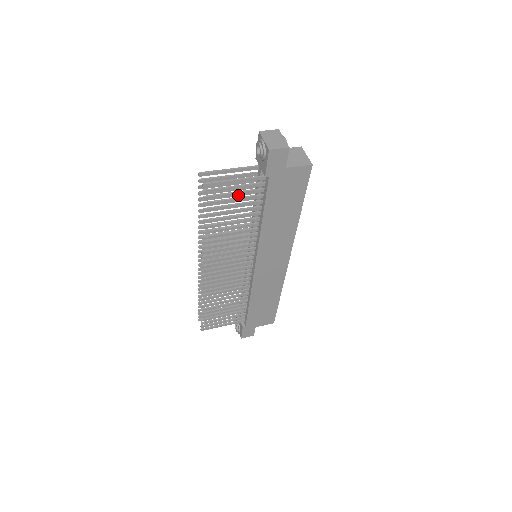
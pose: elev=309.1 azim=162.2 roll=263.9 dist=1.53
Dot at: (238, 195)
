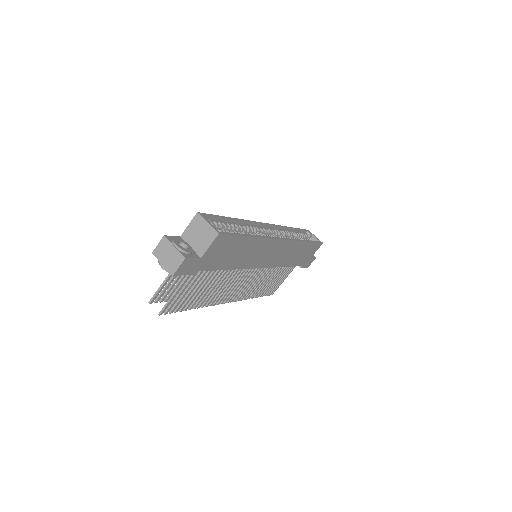
Dot at: (191, 287)
